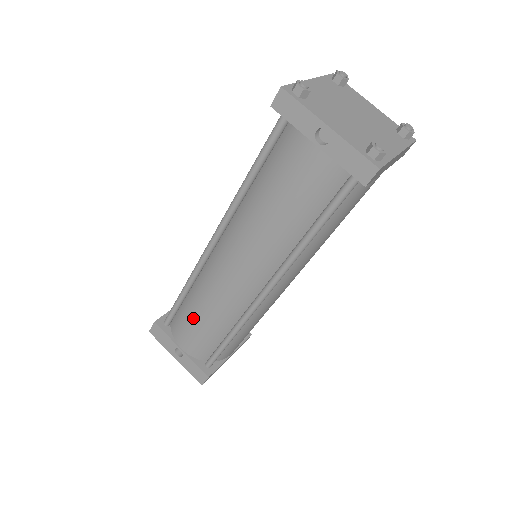
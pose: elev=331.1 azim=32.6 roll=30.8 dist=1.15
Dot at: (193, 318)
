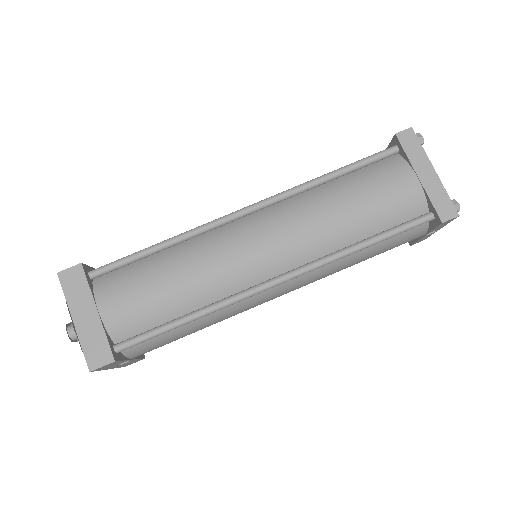
Dot at: (186, 334)
